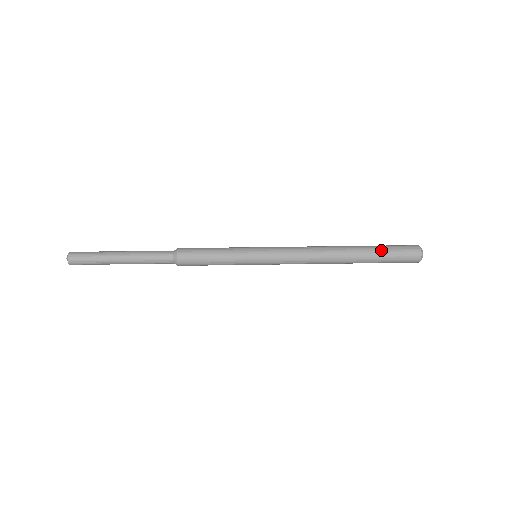
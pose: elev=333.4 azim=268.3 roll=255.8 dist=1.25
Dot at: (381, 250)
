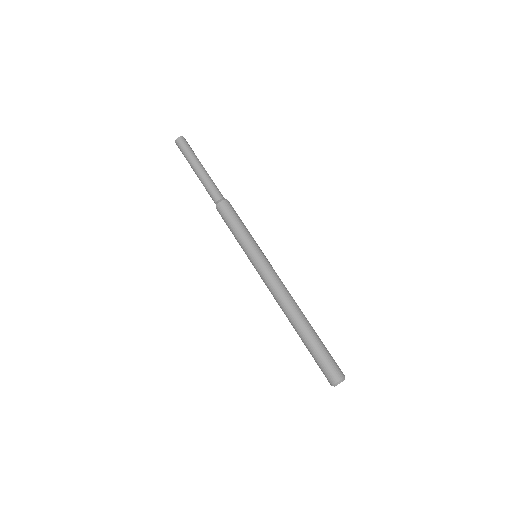
Dot at: (318, 347)
